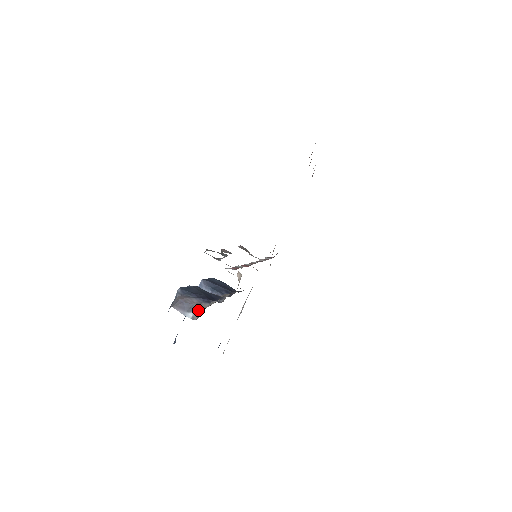
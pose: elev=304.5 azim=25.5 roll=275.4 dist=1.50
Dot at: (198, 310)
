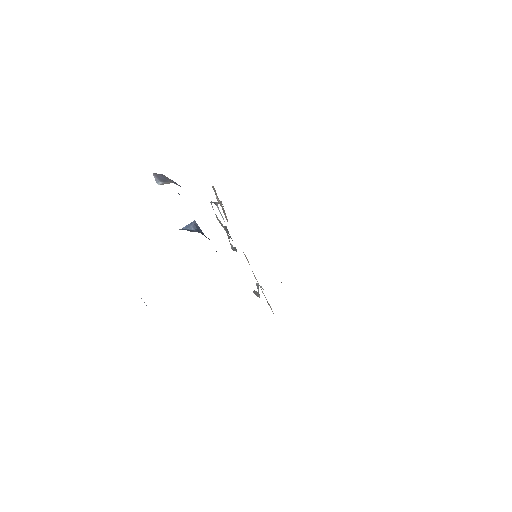
Dot at: (169, 182)
